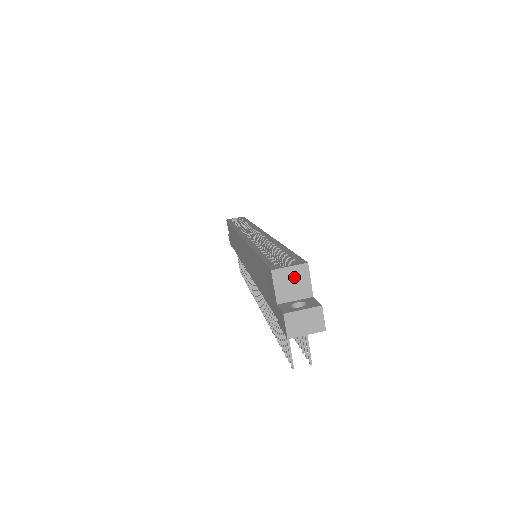
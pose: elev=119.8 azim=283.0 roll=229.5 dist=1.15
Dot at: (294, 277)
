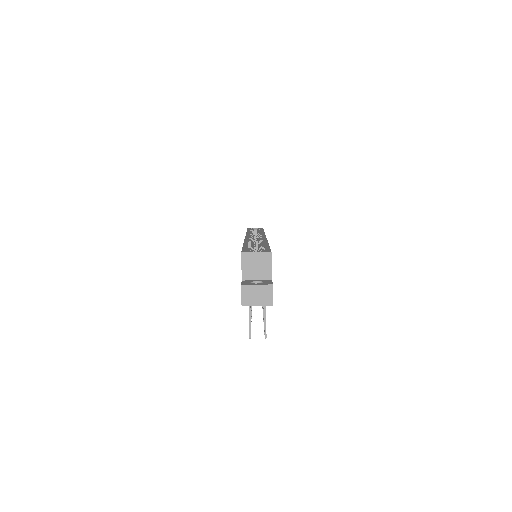
Dot at: (259, 261)
